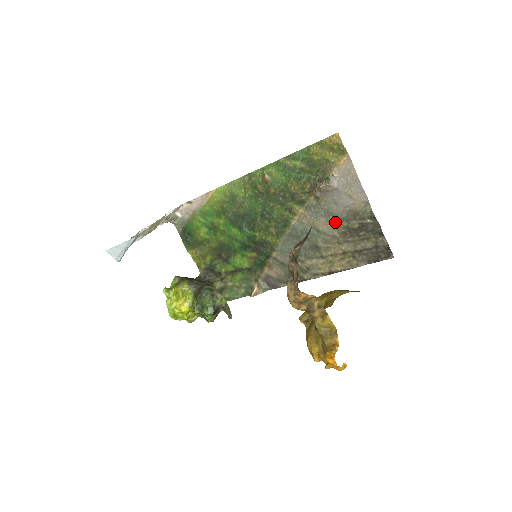
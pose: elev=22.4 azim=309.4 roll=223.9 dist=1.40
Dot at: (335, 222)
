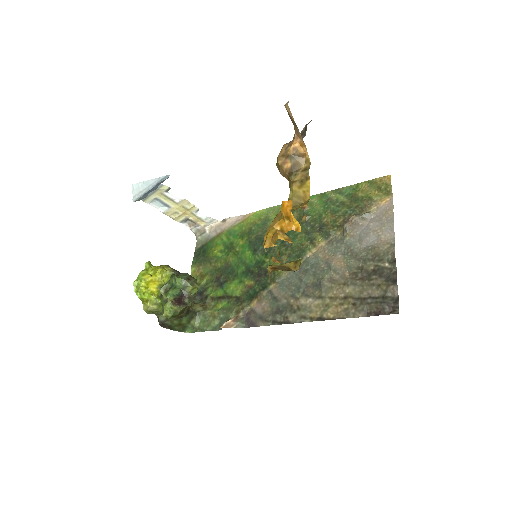
Dot at: (351, 260)
